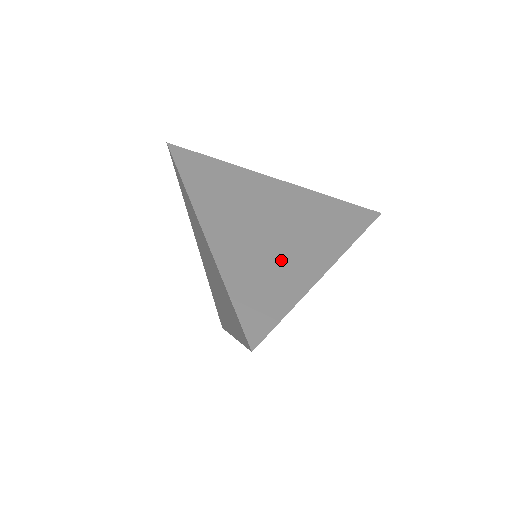
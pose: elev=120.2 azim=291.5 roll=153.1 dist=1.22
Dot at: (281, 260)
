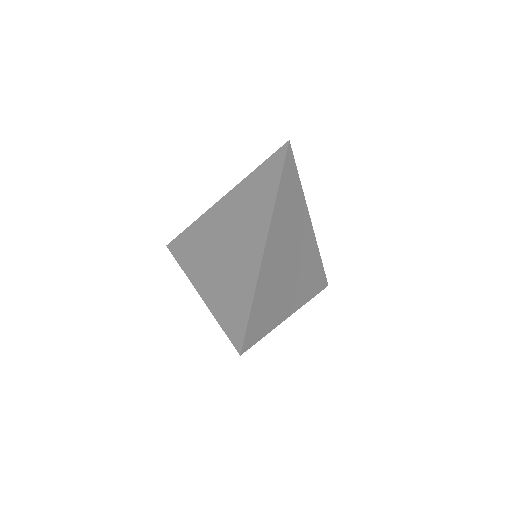
Dot at: (238, 268)
